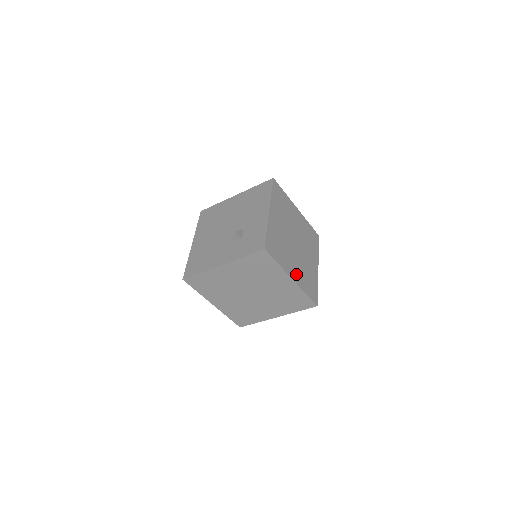
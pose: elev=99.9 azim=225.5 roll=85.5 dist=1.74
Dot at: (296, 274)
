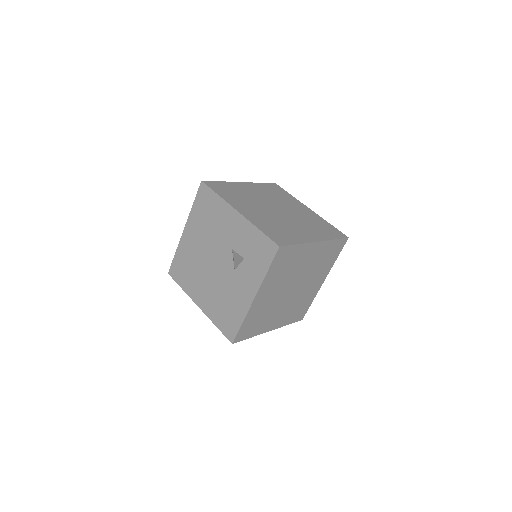
Dot at: (312, 234)
